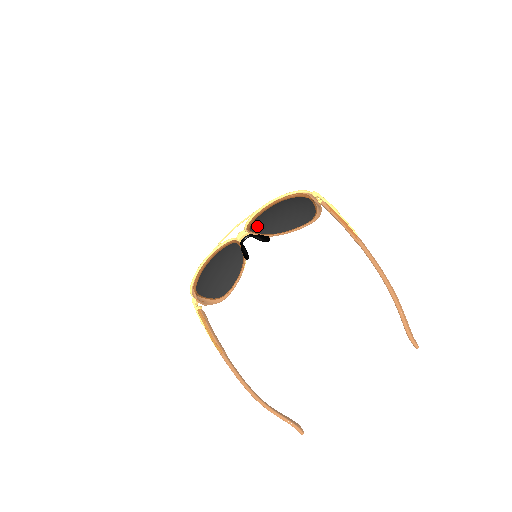
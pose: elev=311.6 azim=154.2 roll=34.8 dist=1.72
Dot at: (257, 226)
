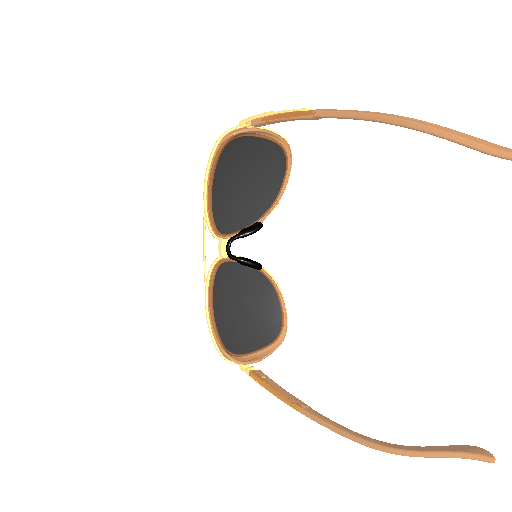
Dot at: (230, 223)
